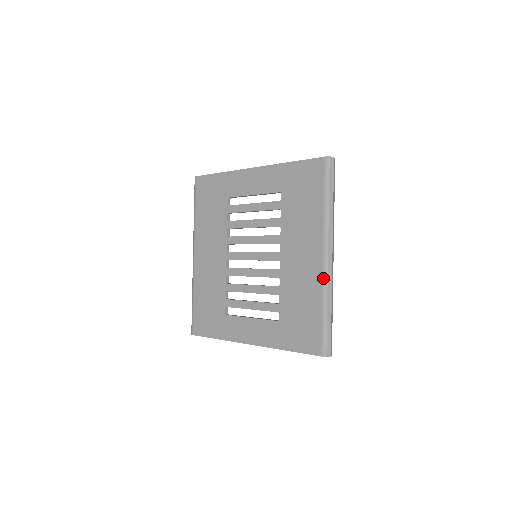
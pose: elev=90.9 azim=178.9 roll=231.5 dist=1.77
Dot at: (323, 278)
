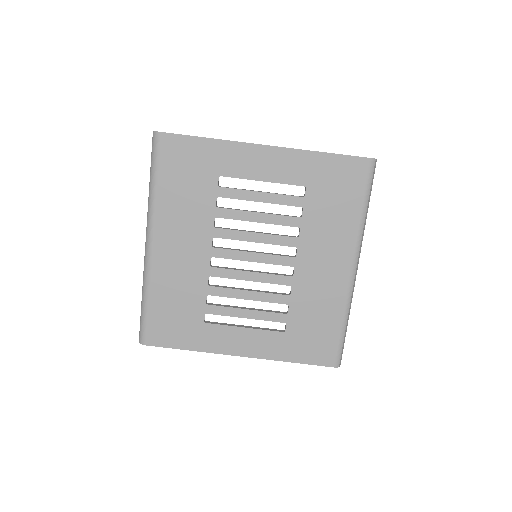
Dot at: (349, 291)
